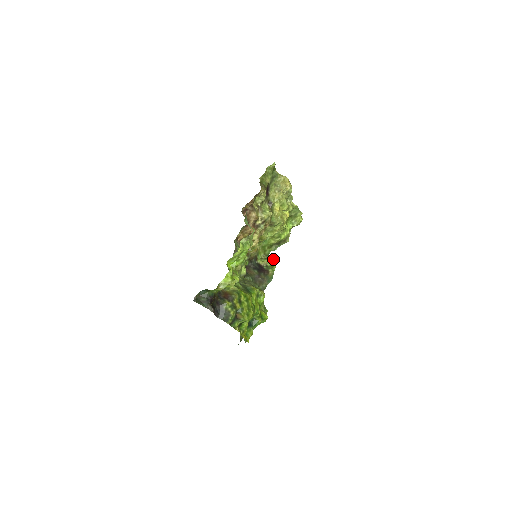
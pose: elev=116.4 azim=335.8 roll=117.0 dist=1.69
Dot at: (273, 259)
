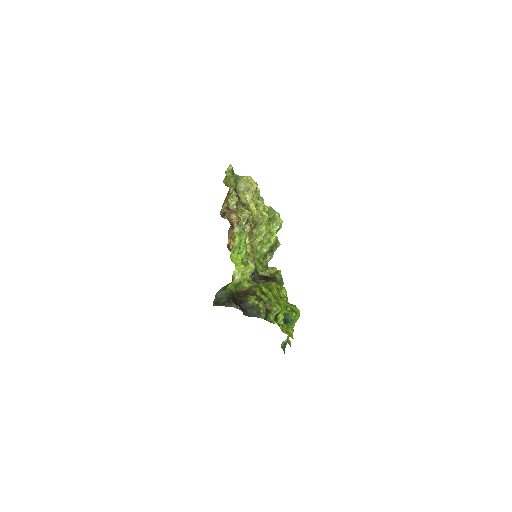
Dot at: (274, 267)
